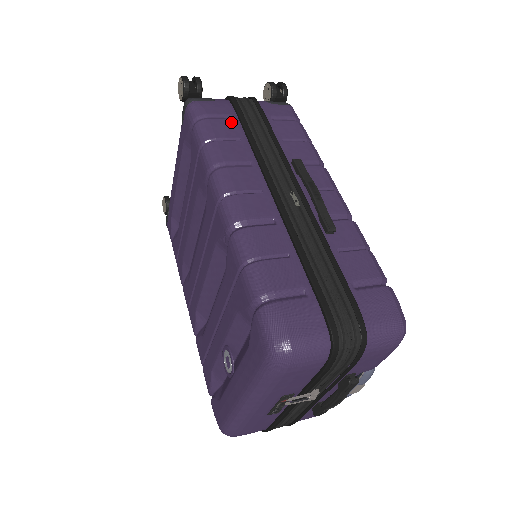
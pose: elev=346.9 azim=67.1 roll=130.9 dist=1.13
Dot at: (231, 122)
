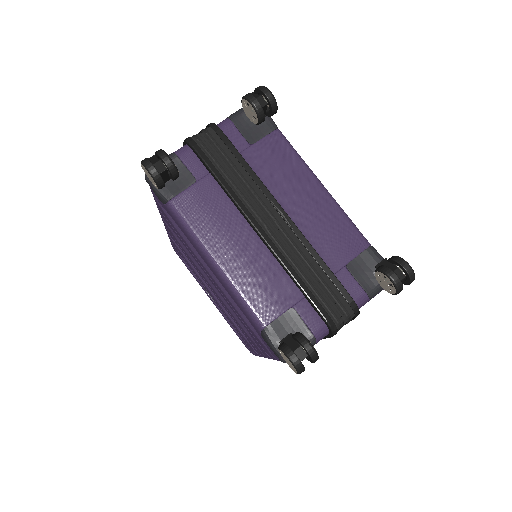
Dot at: occluded
